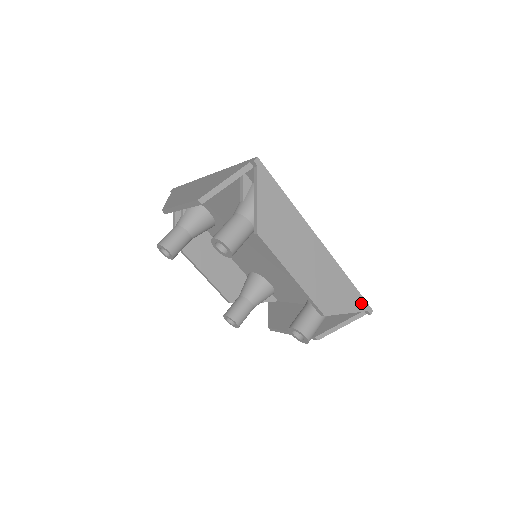
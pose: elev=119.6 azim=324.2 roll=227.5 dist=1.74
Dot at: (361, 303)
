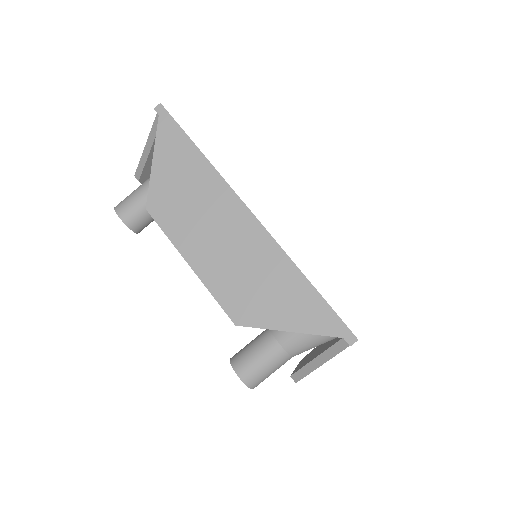
Dot at: occluded
